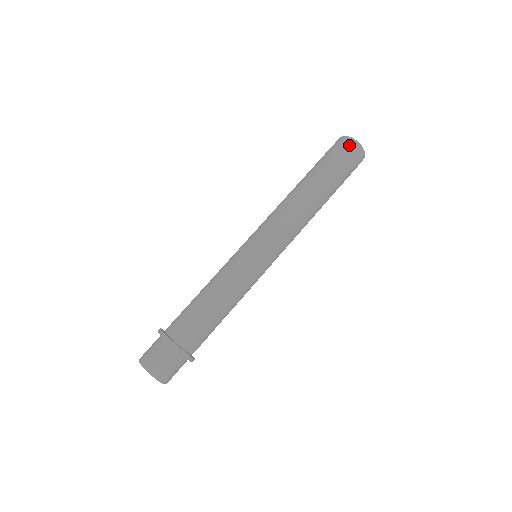
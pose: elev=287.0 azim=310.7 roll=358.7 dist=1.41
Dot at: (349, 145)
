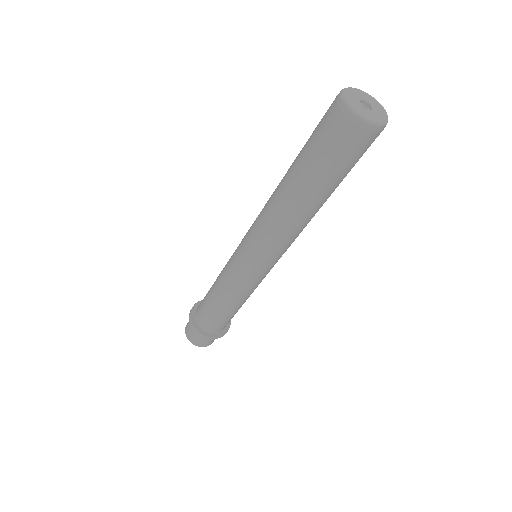
Dot at: (352, 132)
